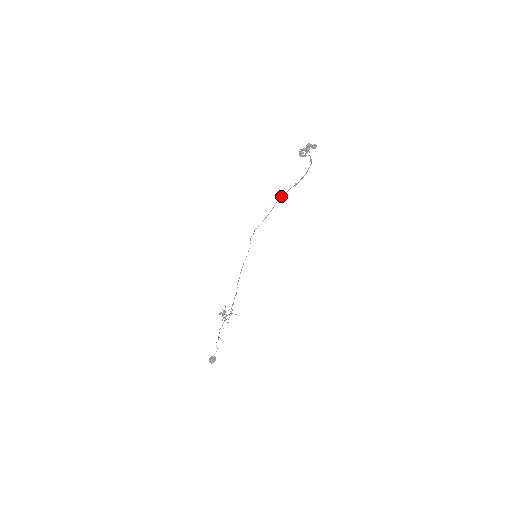
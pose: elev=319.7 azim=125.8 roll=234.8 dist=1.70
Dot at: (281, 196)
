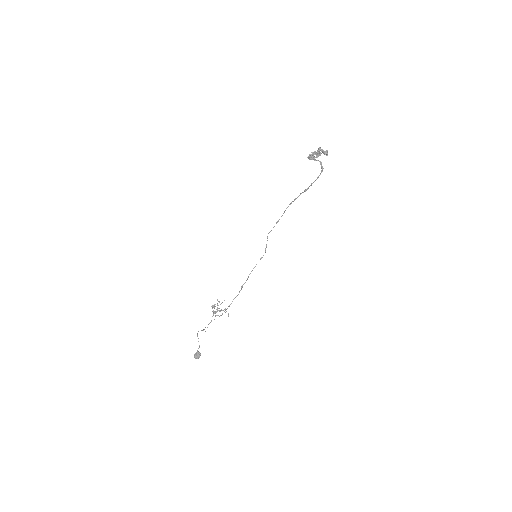
Dot at: (292, 201)
